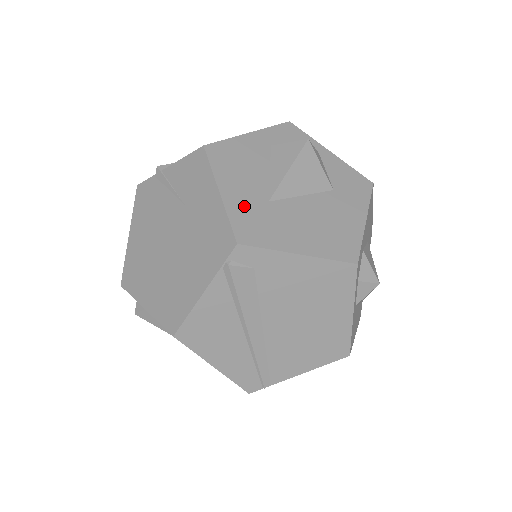
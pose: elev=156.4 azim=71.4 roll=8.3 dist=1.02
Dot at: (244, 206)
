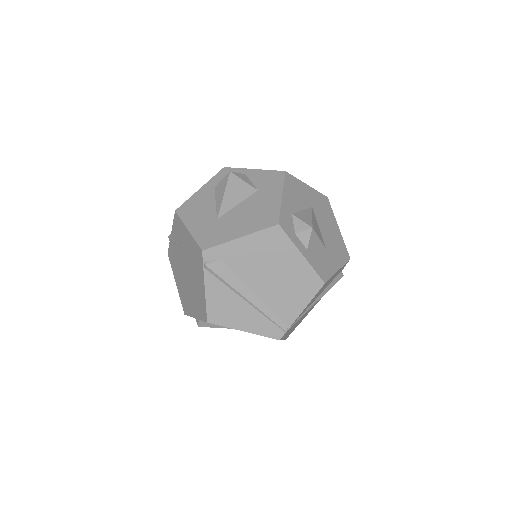
Dot at: (203, 229)
